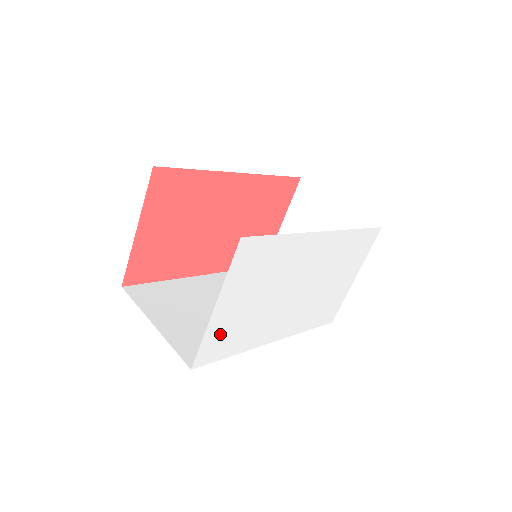
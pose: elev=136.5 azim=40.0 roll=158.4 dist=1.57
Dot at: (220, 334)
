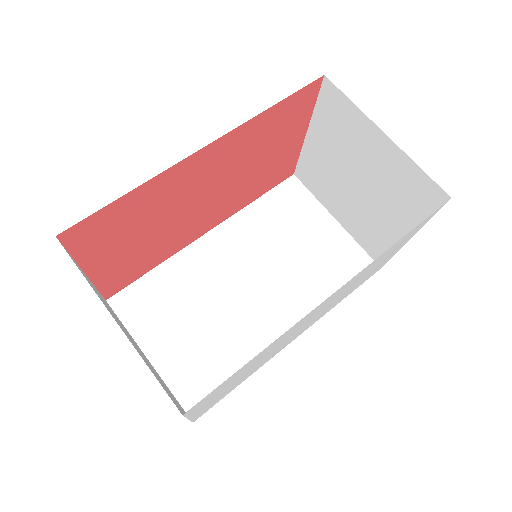
Dot at: (213, 403)
